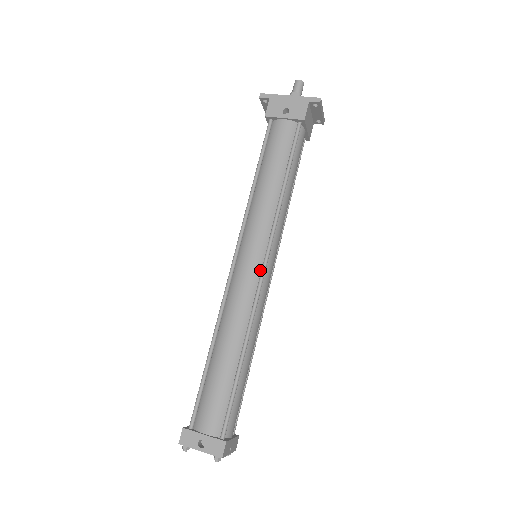
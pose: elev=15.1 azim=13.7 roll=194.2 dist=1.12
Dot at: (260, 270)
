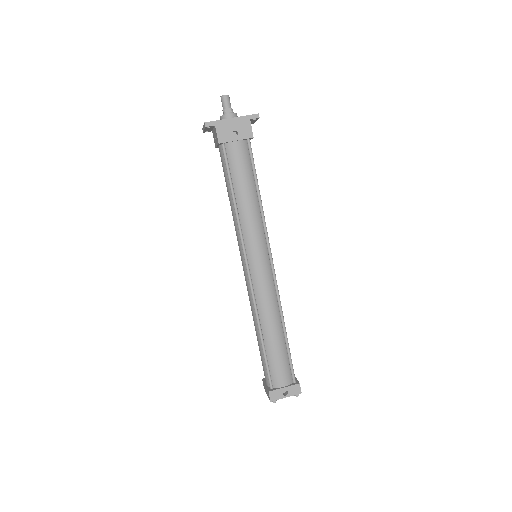
Dot at: (270, 268)
